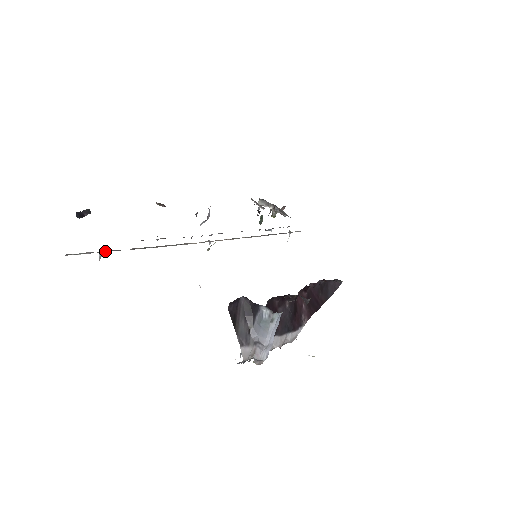
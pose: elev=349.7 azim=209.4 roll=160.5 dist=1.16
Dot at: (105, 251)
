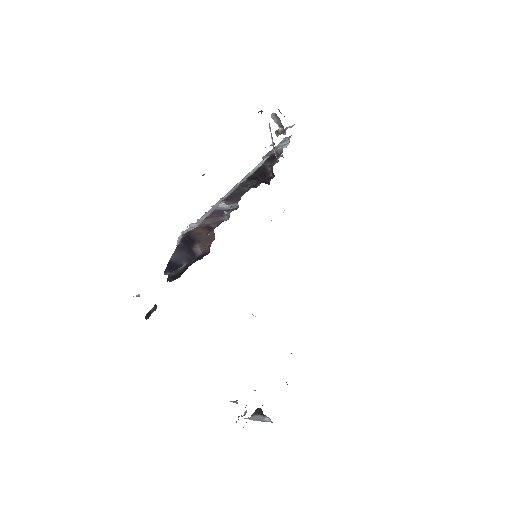
Dot at: occluded
